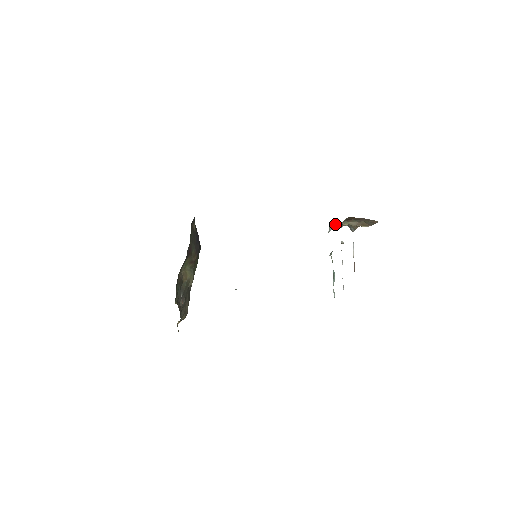
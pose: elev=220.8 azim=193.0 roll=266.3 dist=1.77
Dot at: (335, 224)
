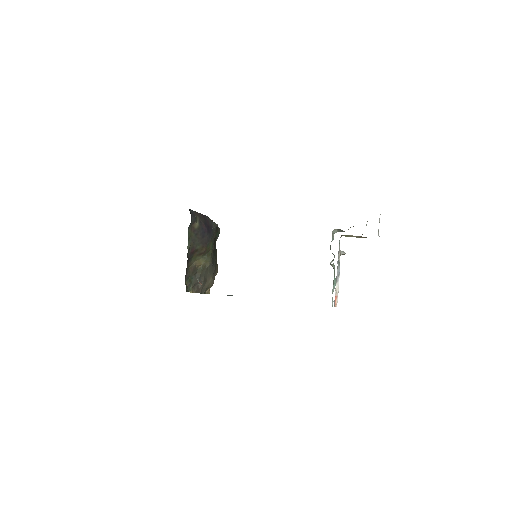
Dot at: (339, 229)
